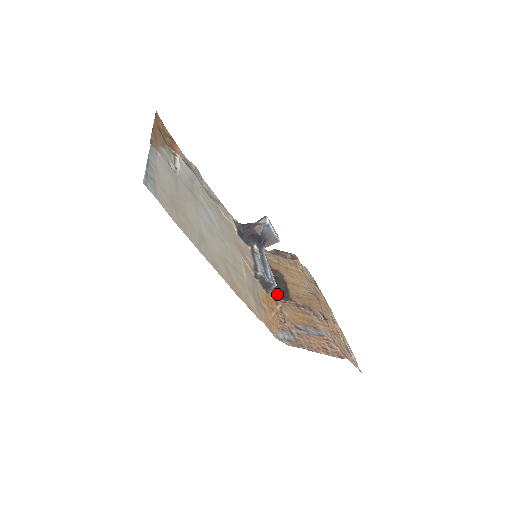
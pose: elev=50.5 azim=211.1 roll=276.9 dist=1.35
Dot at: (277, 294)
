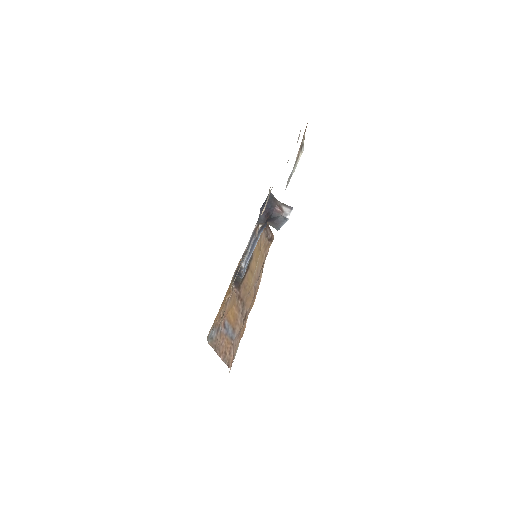
Dot at: occluded
